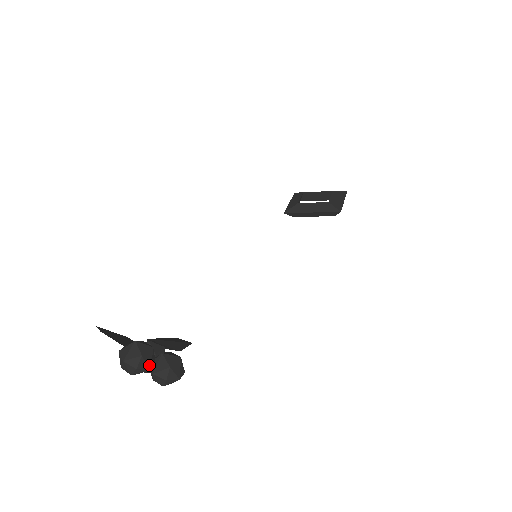
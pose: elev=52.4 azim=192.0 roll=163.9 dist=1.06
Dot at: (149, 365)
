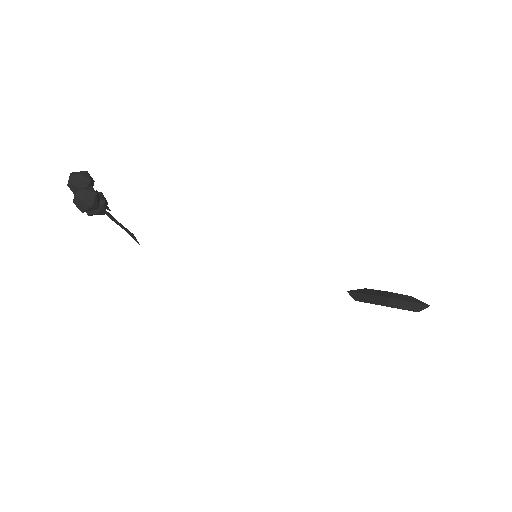
Dot at: (78, 183)
